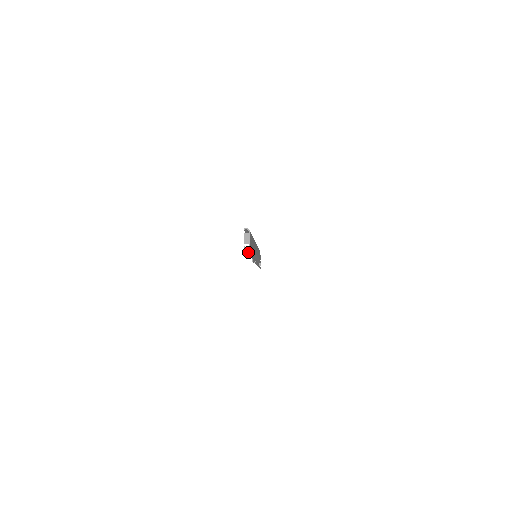
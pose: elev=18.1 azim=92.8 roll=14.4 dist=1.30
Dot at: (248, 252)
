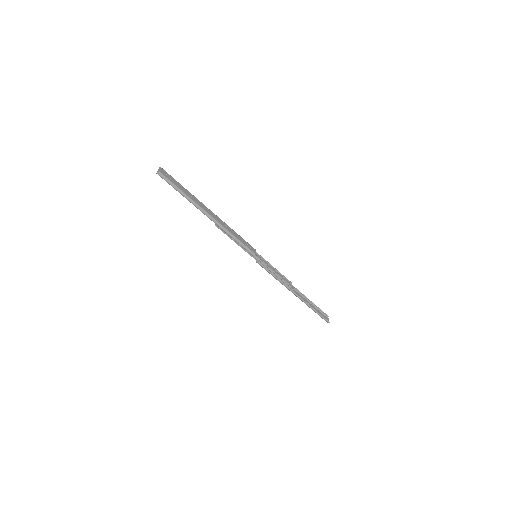
Dot at: occluded
